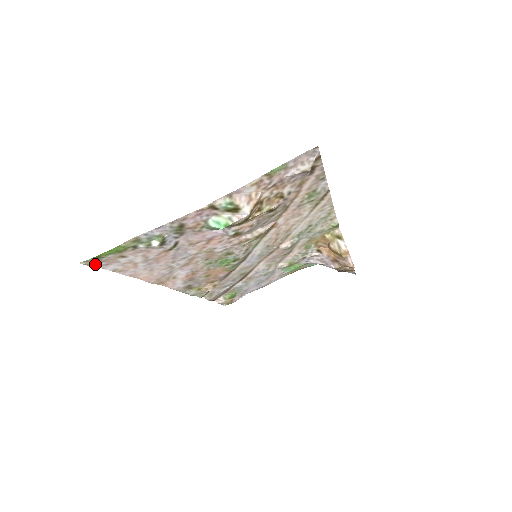
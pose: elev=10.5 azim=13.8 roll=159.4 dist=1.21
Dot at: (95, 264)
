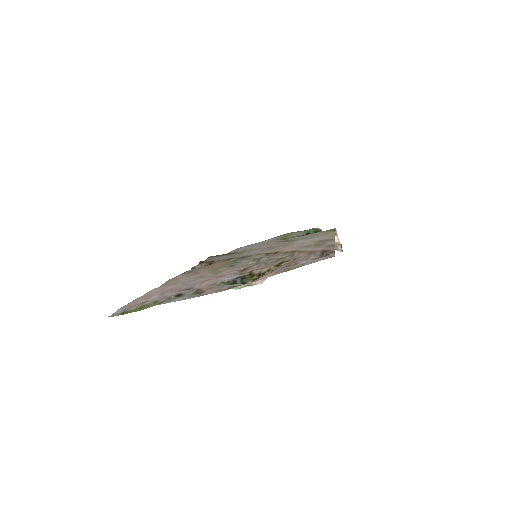
Dot at: (119, 310)
